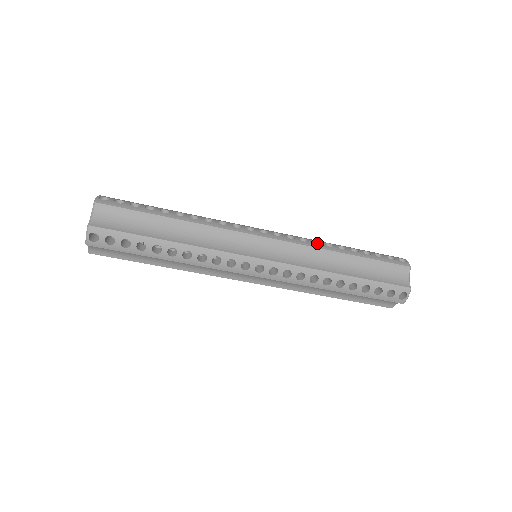
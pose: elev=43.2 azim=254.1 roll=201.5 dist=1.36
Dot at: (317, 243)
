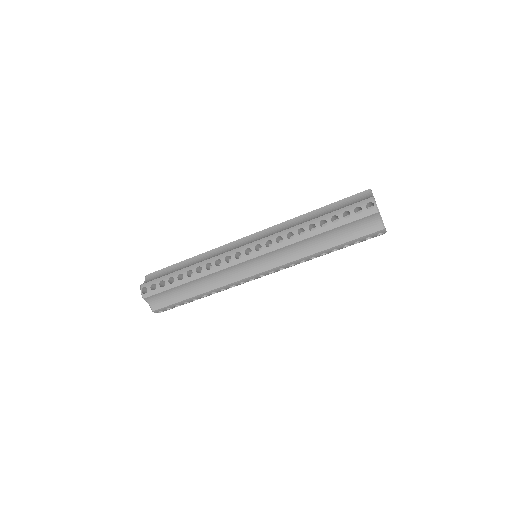
Dot at: occluded
